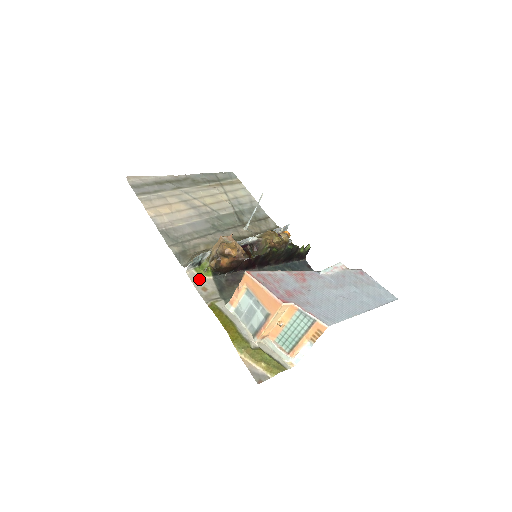
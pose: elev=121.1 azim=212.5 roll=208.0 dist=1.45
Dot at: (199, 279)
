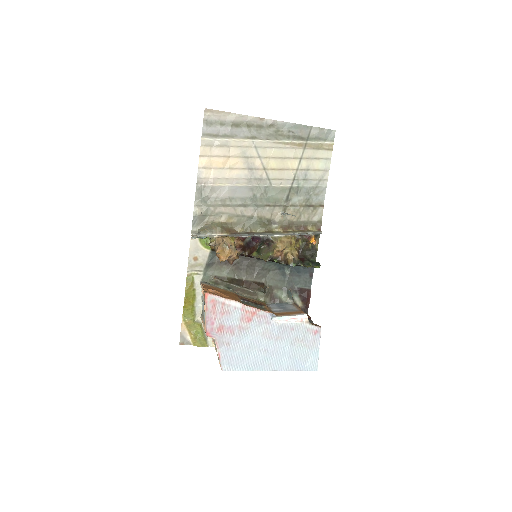
Dot at: (198, 248)
